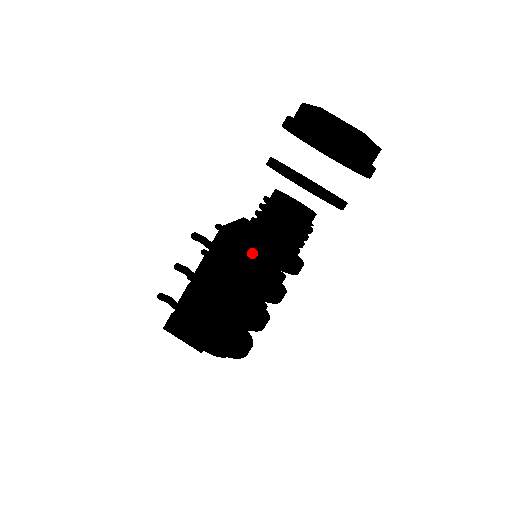
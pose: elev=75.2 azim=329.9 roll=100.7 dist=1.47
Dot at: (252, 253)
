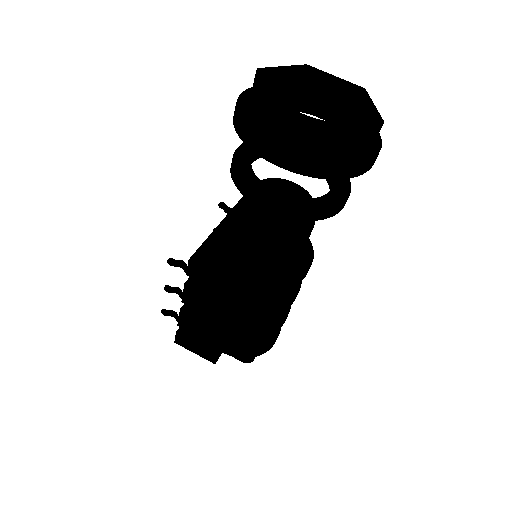
Dot at: (229, 286)
